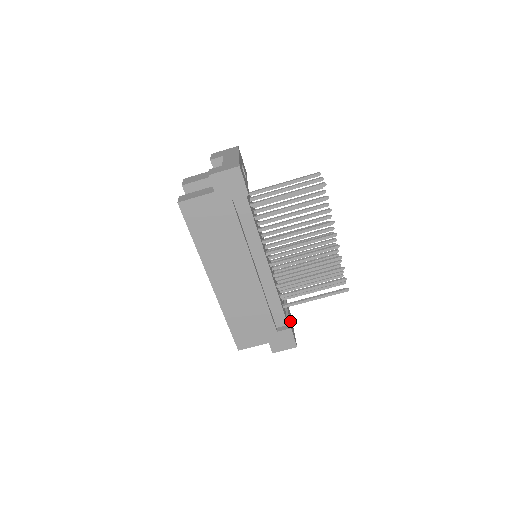
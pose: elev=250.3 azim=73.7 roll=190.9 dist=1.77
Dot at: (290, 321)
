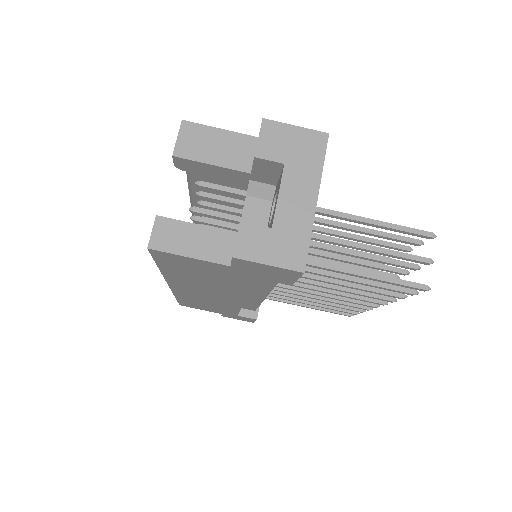
Dot at: occluded
